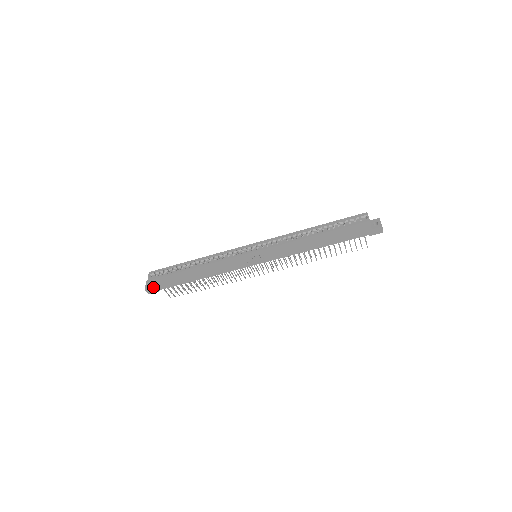
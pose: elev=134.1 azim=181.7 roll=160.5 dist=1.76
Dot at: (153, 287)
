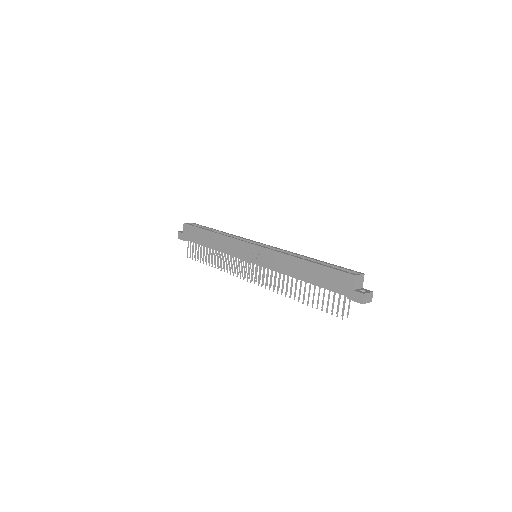
Dot at: (183, 233)
